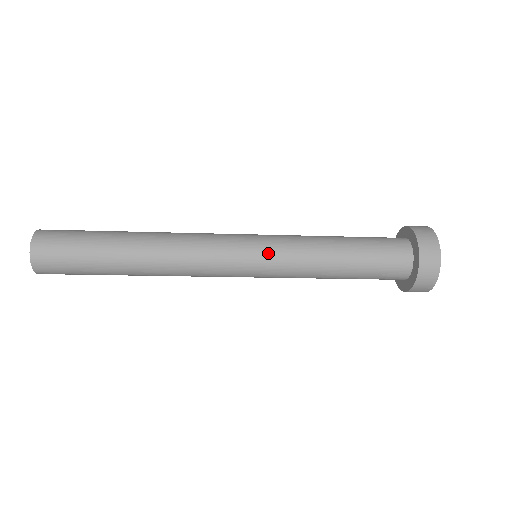
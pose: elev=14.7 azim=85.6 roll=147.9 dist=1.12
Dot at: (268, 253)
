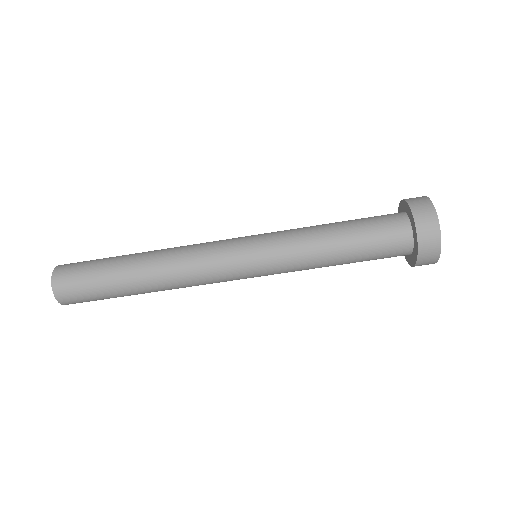
Dot at: (262, 241)
